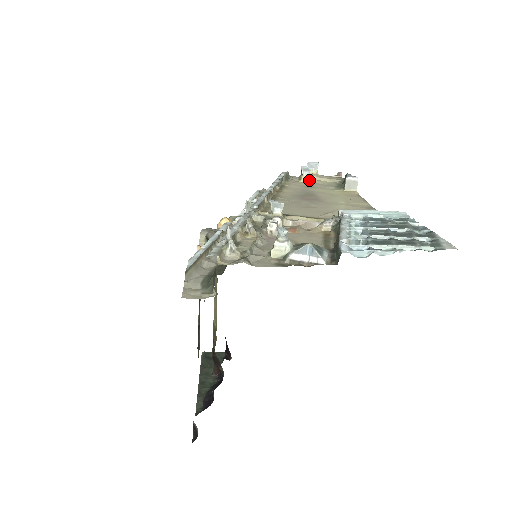
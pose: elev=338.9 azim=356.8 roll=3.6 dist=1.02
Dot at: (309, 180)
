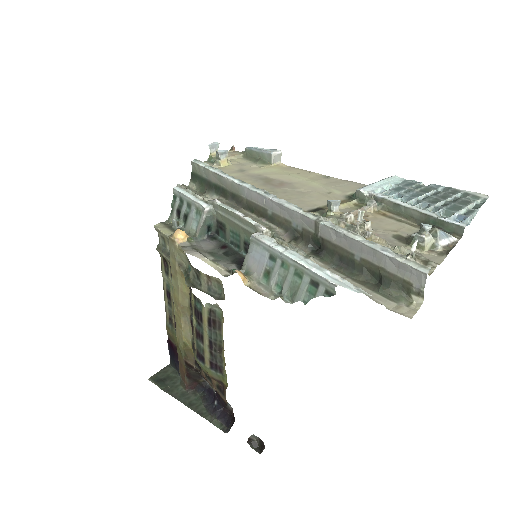
Dot at: (228, 163)
